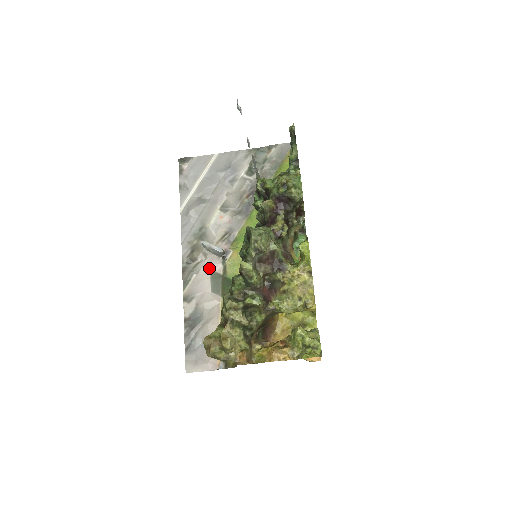
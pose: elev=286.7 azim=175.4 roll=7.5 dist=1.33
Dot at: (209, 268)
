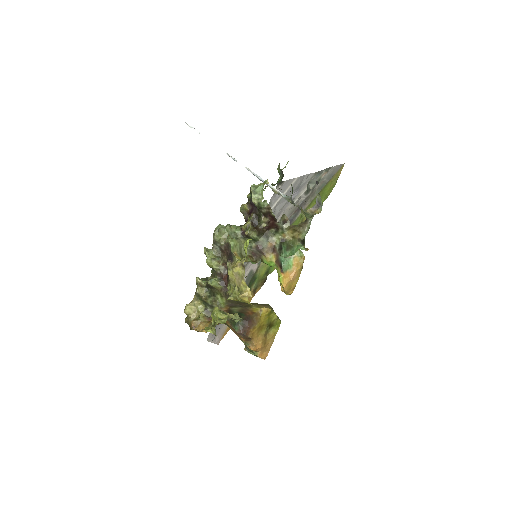
Dot at: (251, 267)
